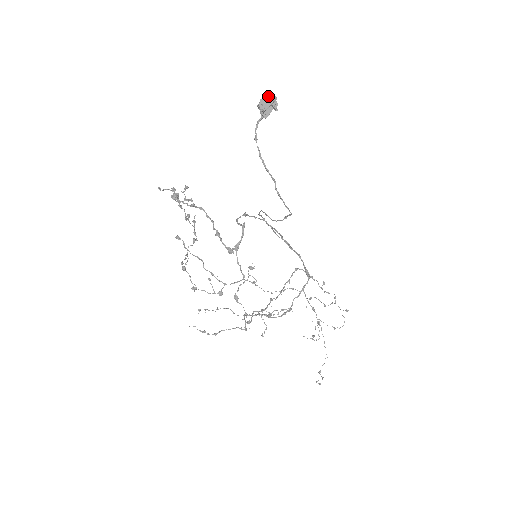
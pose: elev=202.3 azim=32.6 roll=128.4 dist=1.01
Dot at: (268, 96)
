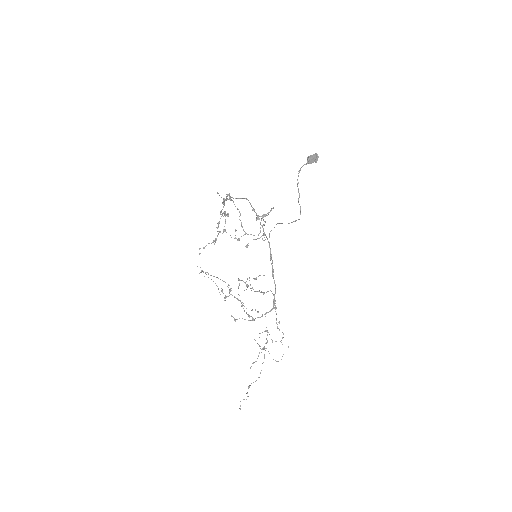
Dot at: (315, 155)
